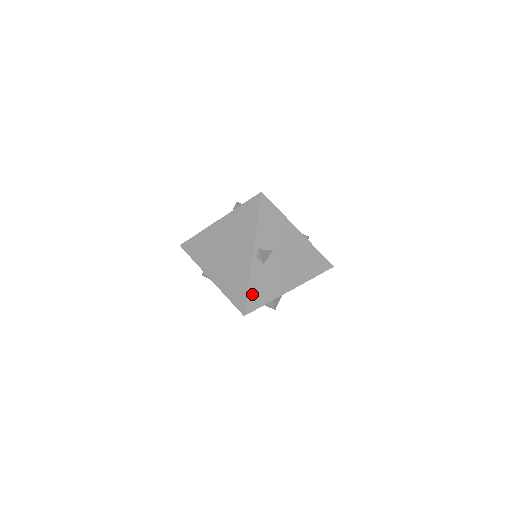
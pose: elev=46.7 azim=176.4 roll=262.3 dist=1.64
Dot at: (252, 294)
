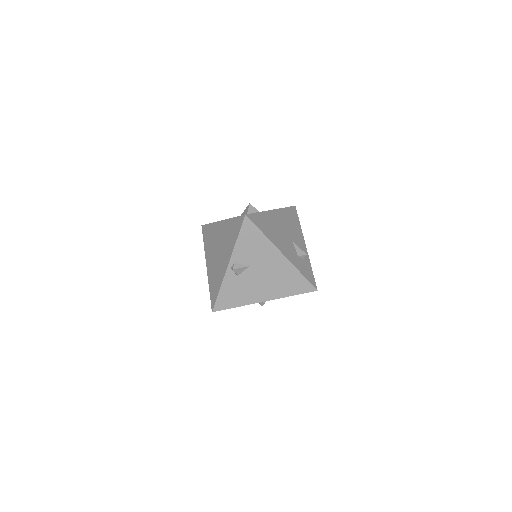
Dot at: (222, 297)
